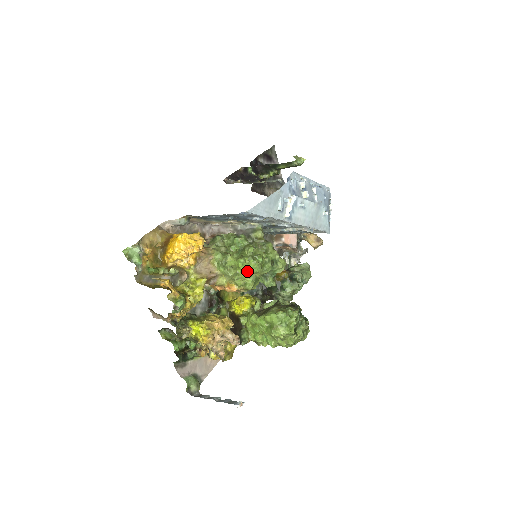
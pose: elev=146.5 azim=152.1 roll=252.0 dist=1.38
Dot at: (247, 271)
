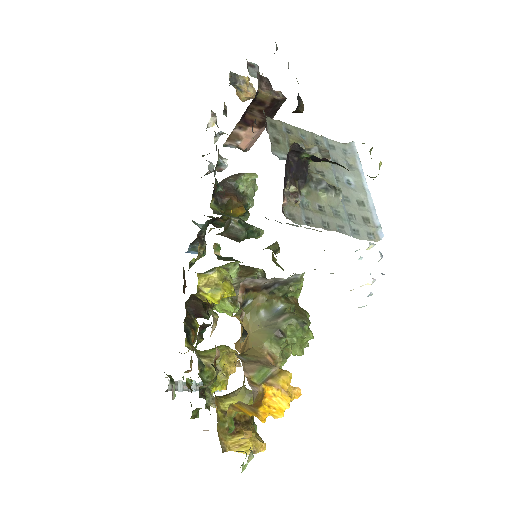
Dot at: occluded
